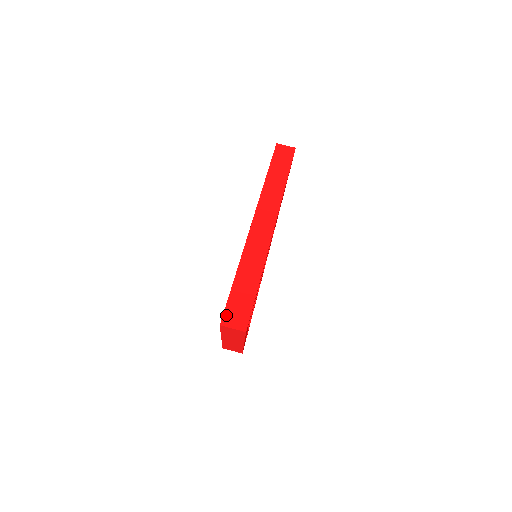
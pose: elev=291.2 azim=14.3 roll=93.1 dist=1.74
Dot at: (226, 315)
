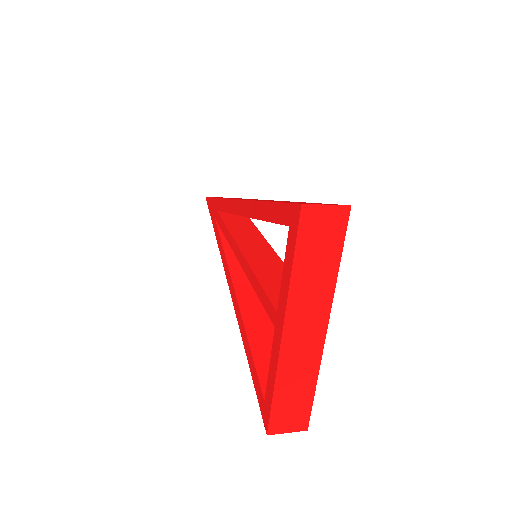
Dot at: occluded
